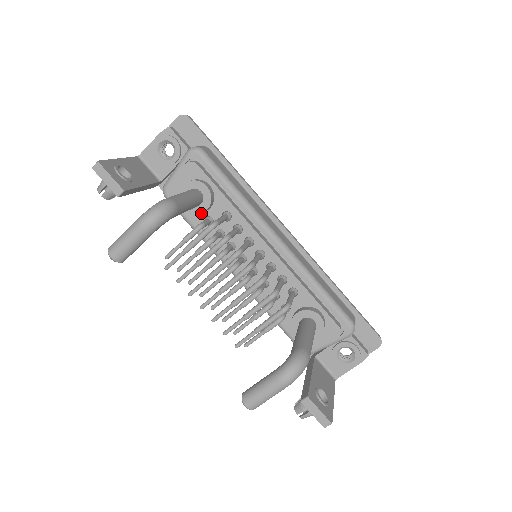
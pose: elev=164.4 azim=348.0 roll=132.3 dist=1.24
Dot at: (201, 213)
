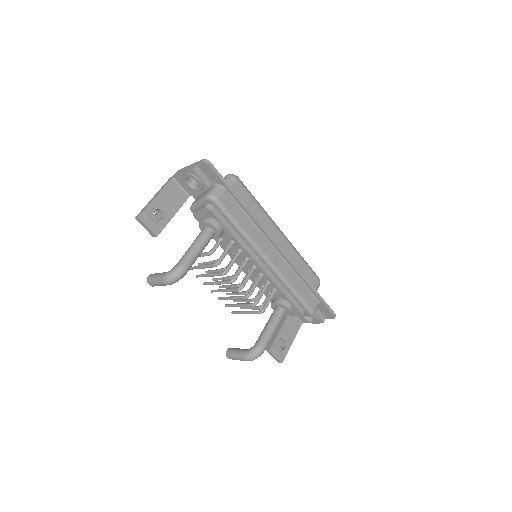
Dot at: (214, 239)
